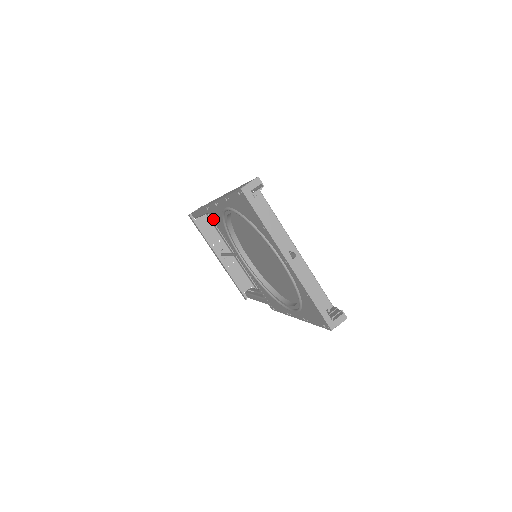
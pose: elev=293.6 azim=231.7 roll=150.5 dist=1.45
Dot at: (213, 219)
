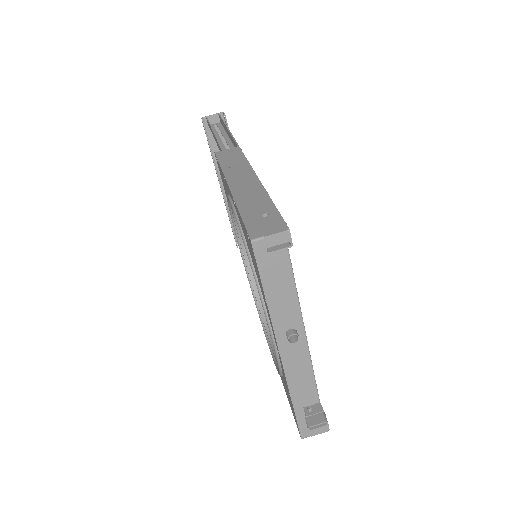
Dot at: (220, 173)
